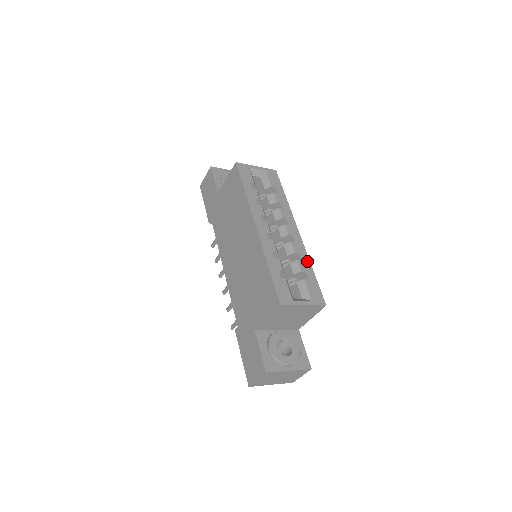
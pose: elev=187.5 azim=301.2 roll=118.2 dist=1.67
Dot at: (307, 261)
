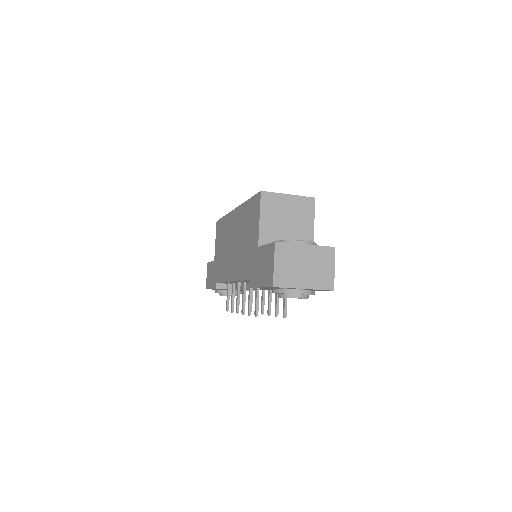
Dot at: occluded
